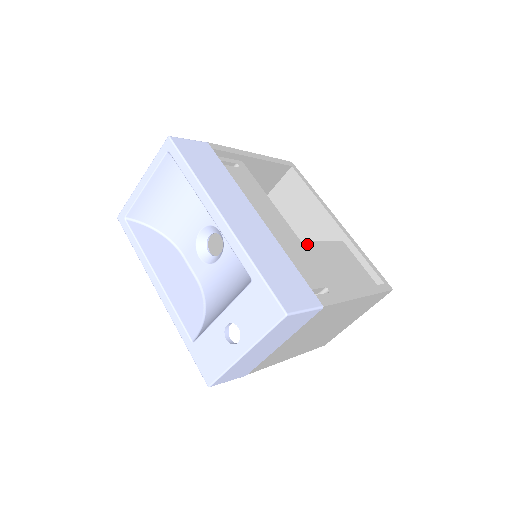
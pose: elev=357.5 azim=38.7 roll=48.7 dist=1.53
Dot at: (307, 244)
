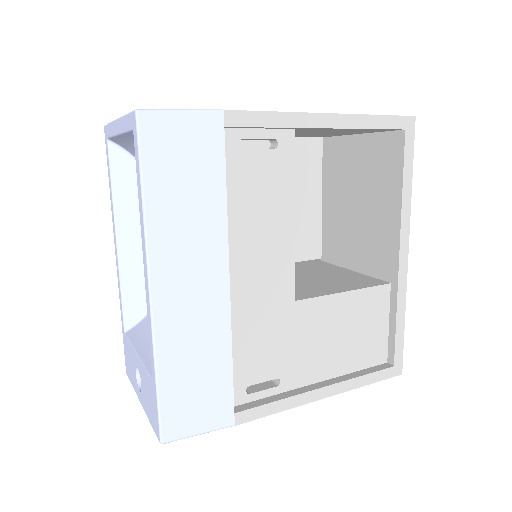
Dot at: (305, 304)
